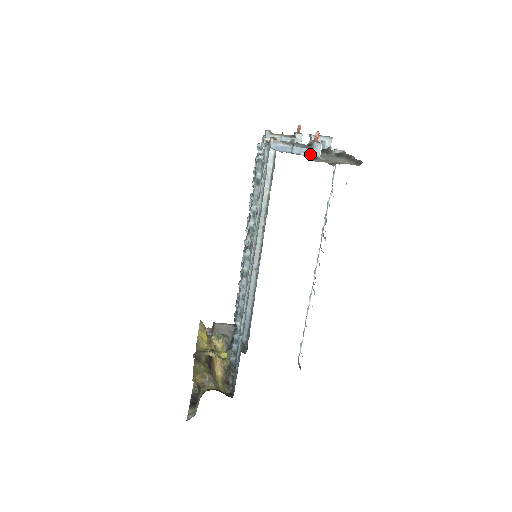
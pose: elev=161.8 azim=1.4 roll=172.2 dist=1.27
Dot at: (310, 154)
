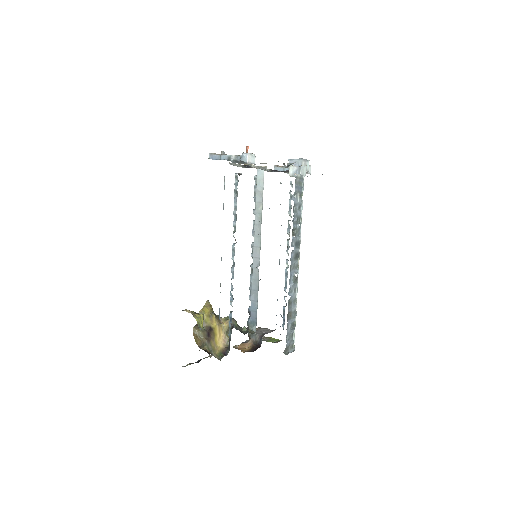
Dot at: (231, 159)
